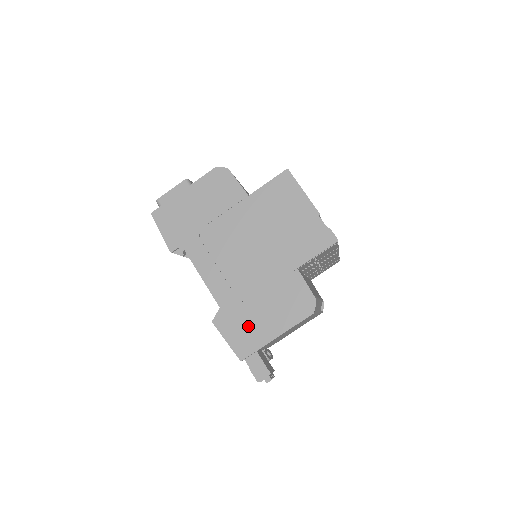
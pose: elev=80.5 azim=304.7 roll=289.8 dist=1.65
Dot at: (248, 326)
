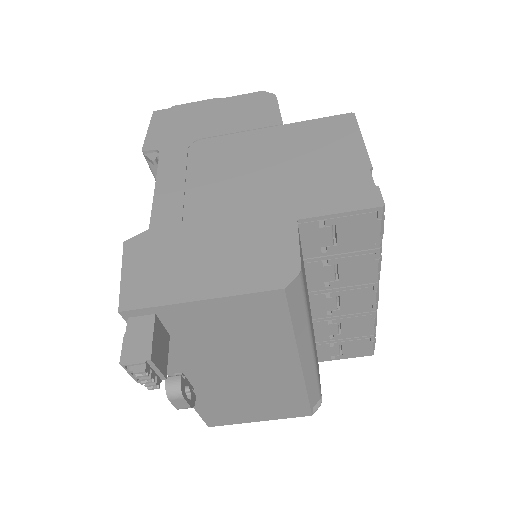
Dot at: (169, 266)
